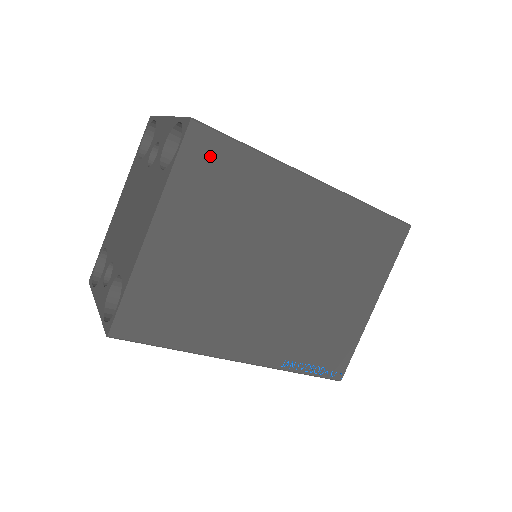
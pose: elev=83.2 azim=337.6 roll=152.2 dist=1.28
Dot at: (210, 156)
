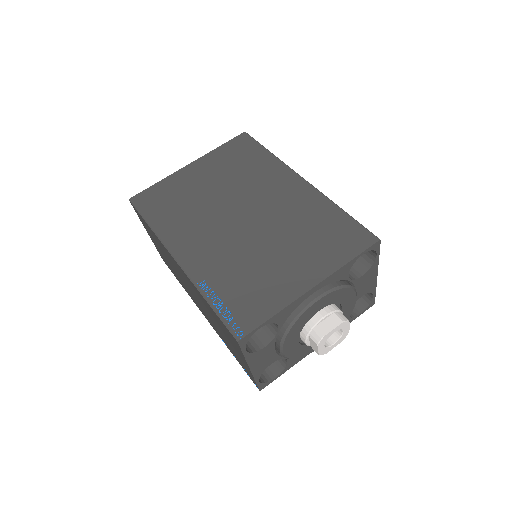
Dot at: (243, 147)
